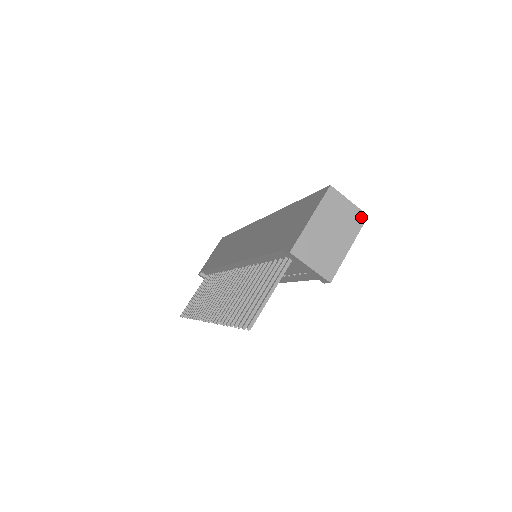
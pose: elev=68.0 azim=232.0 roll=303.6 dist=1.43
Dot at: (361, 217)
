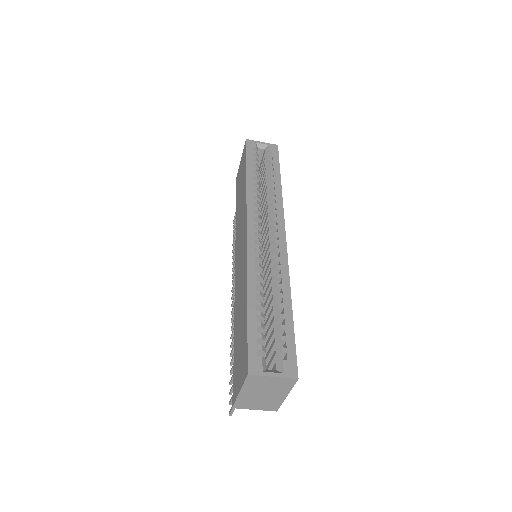
Dot at: (291, 381)
